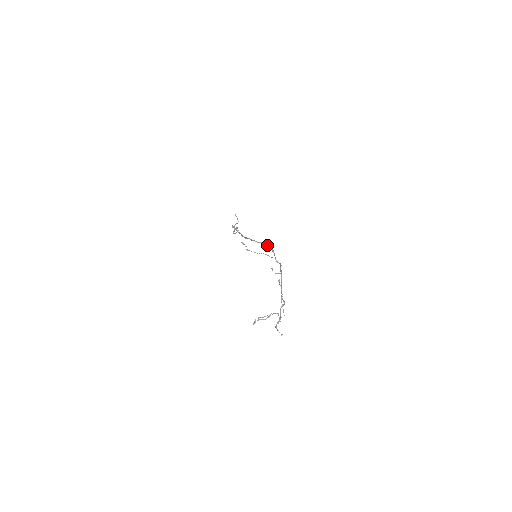
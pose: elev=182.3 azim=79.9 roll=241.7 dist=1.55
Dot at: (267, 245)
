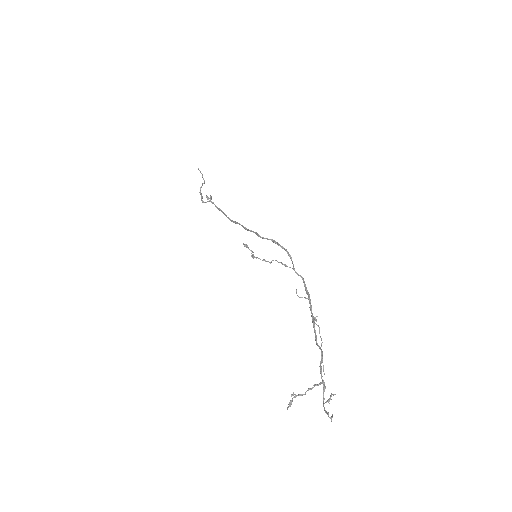
Dot at: (280, 245)
